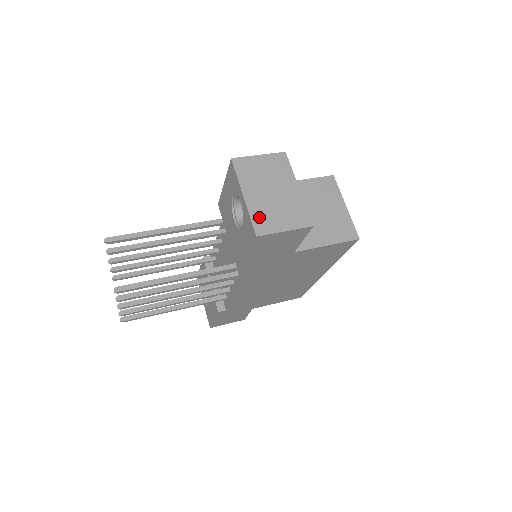
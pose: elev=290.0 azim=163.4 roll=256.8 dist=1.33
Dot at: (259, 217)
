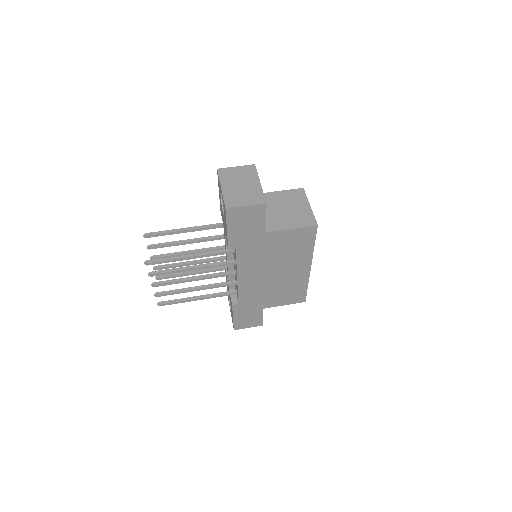
Dot at: (229, 198)
